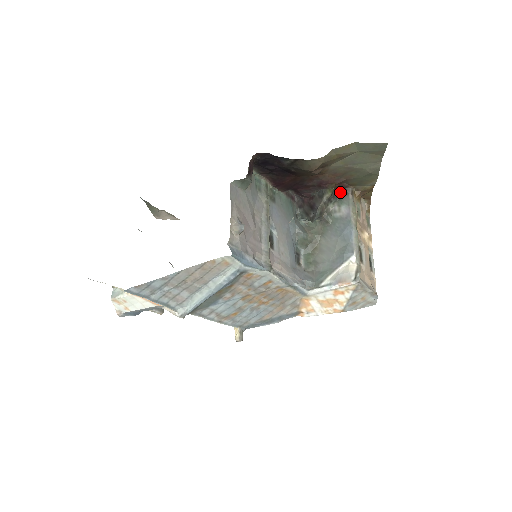
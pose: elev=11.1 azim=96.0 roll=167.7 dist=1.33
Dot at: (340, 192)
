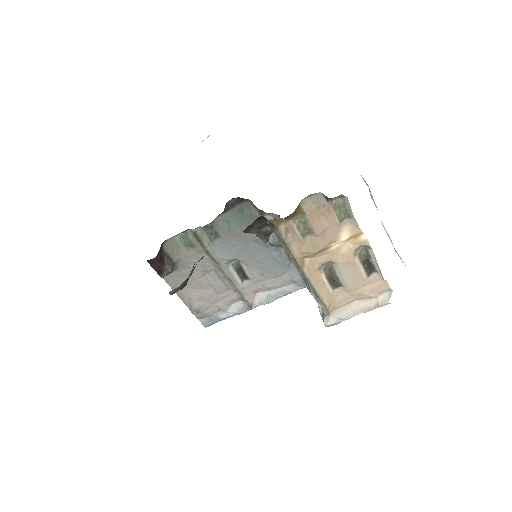
Dot at: (263, 217)
